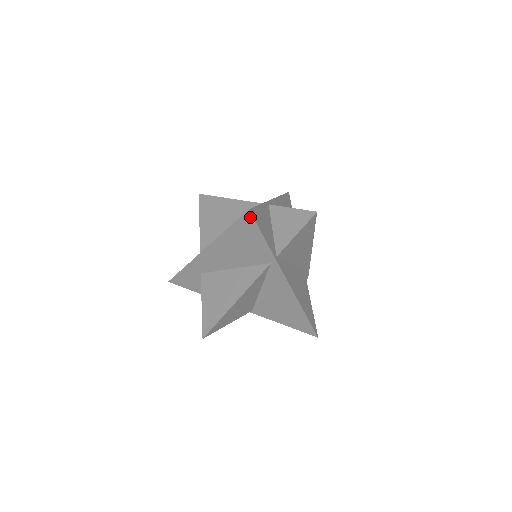
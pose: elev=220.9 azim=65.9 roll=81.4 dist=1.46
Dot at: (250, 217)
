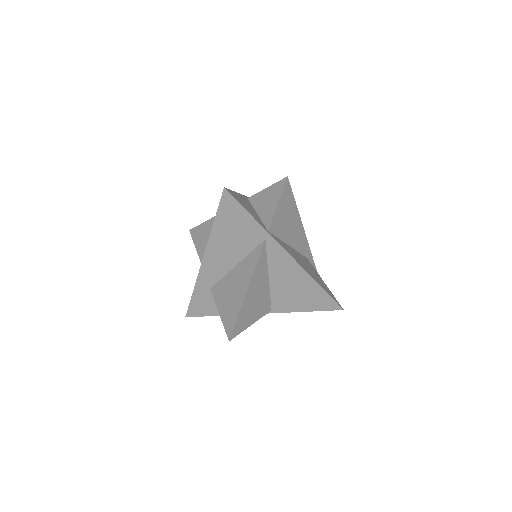
Dot at: (228, 196)
